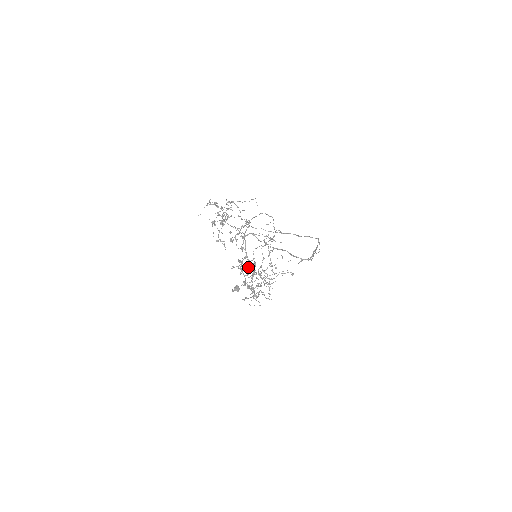
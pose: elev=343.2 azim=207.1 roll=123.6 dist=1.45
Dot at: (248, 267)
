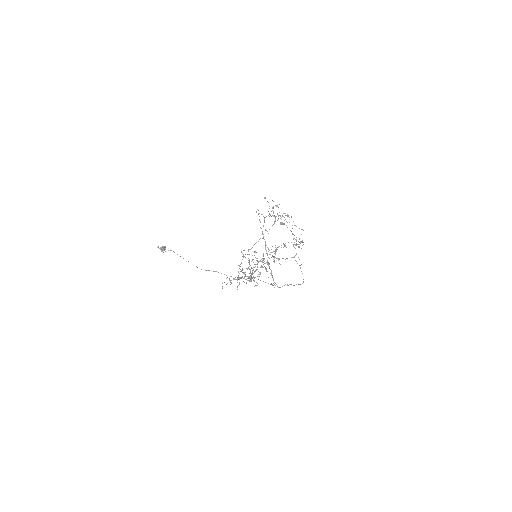
Dot at: (269, 263)
